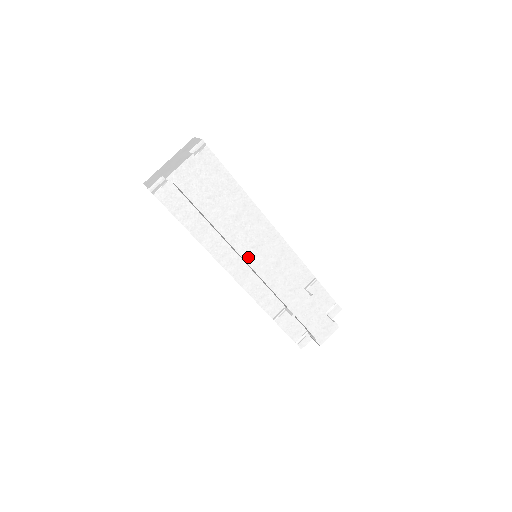
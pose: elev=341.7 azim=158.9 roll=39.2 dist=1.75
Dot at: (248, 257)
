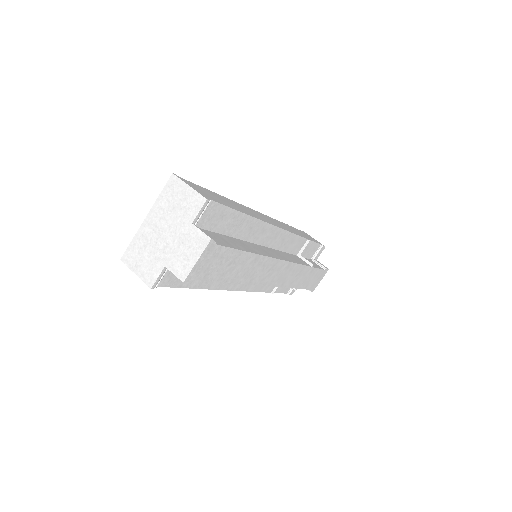
Dot at: (264, 281)
